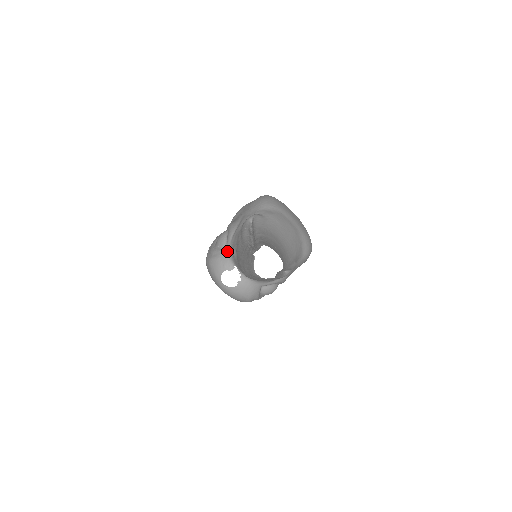
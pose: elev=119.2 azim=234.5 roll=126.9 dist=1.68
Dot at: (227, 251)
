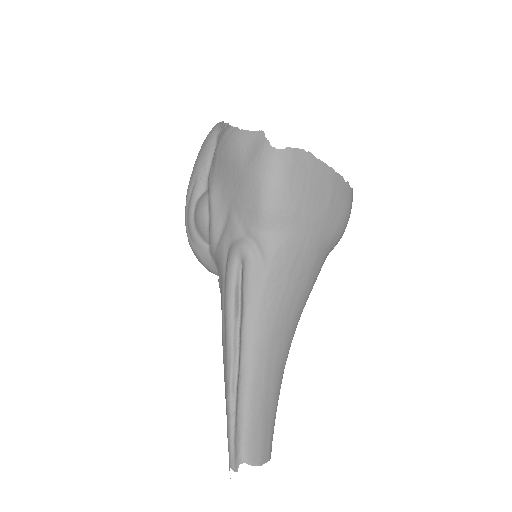
Dot at: (211, 256)
